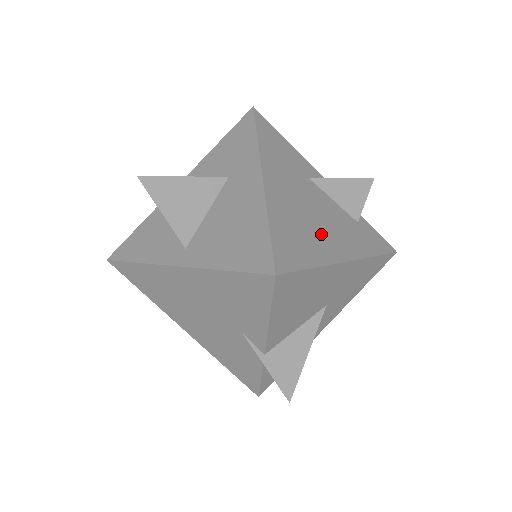
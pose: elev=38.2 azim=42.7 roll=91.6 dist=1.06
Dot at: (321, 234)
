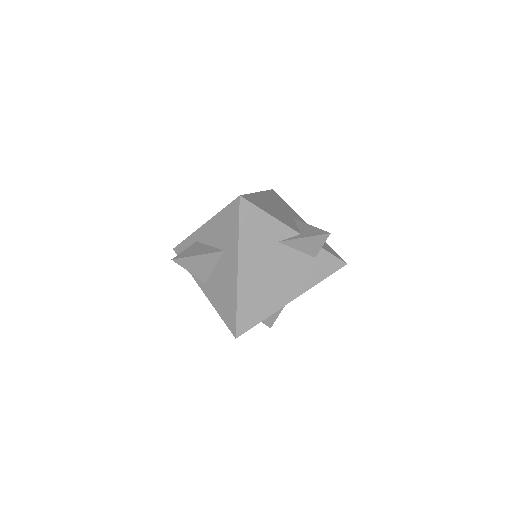
Dot at: (276, 291)
